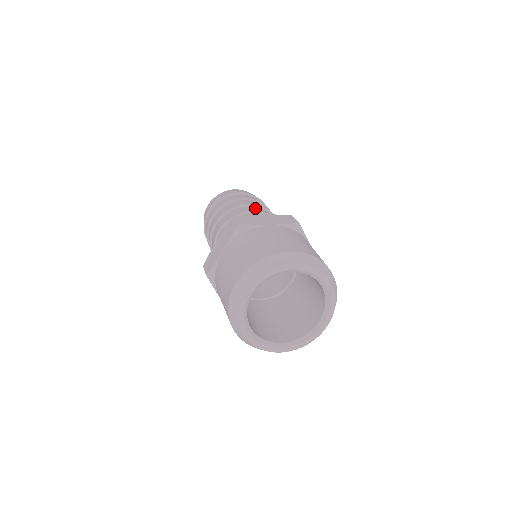
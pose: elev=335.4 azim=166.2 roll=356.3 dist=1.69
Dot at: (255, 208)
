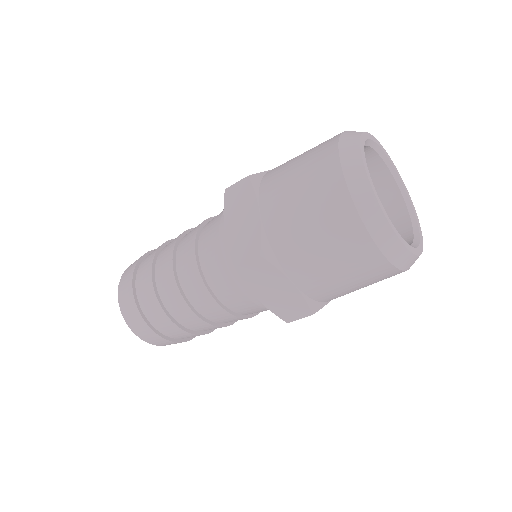
Dot at: occluded
